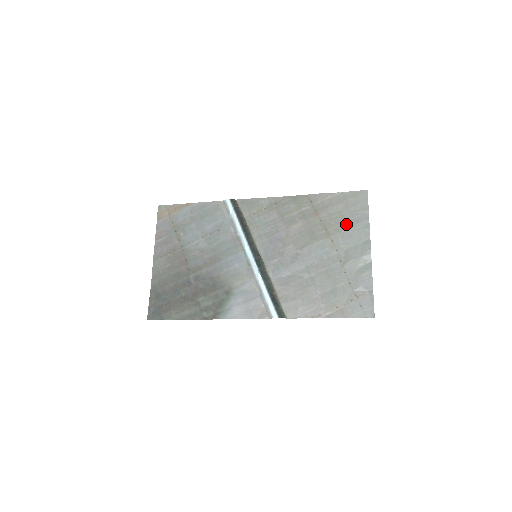
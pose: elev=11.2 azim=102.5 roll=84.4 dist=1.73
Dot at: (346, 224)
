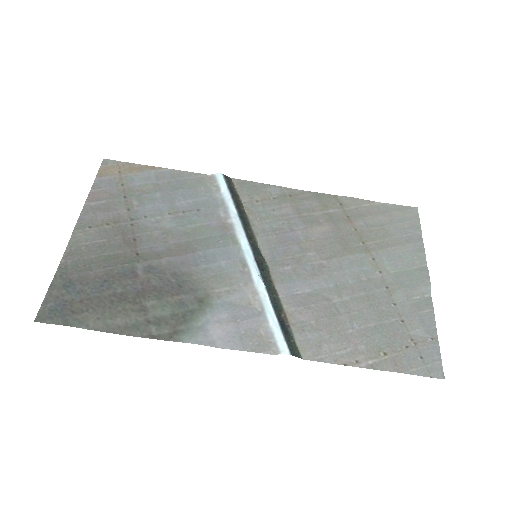
Dot at: (392, 241)
